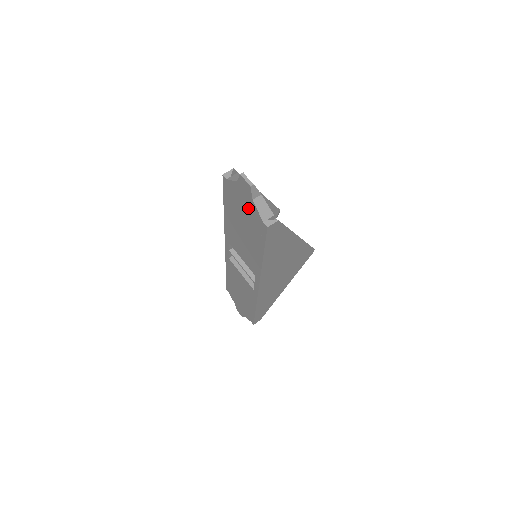
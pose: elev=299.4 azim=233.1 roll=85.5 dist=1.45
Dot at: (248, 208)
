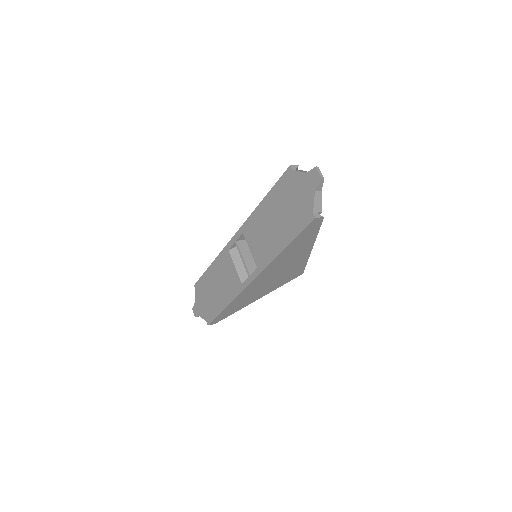
Dot at: (302, 198)
